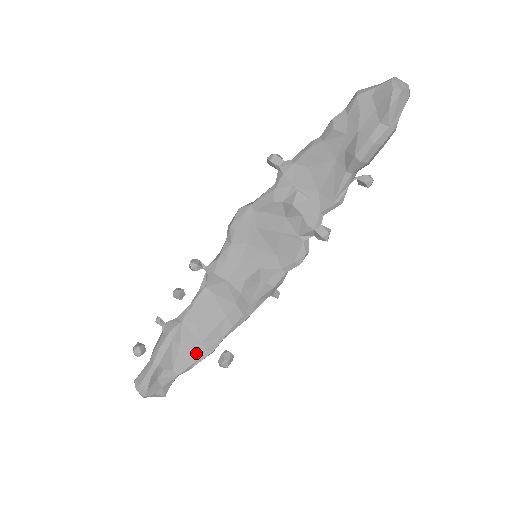
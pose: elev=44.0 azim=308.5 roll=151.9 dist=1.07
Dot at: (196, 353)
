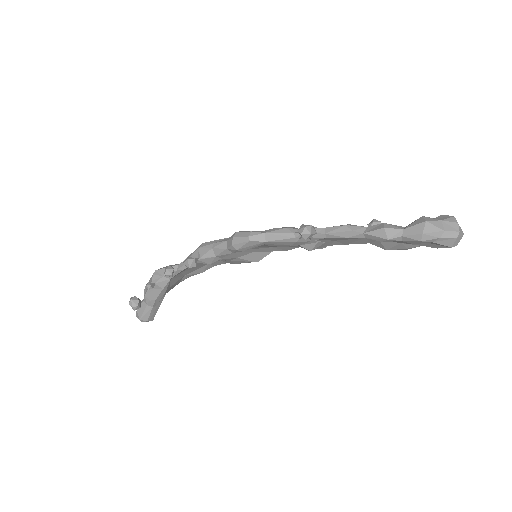
Dot at: (180, 281)
